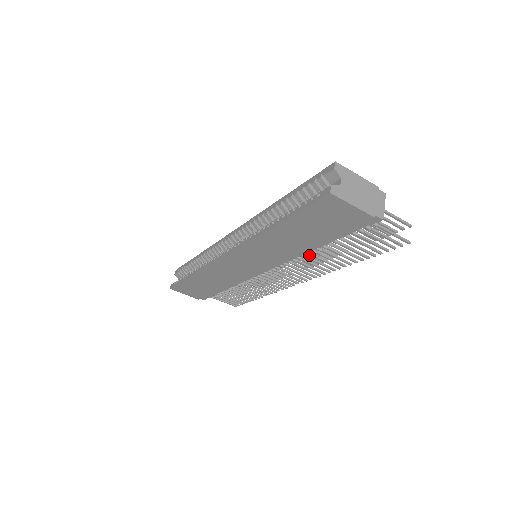
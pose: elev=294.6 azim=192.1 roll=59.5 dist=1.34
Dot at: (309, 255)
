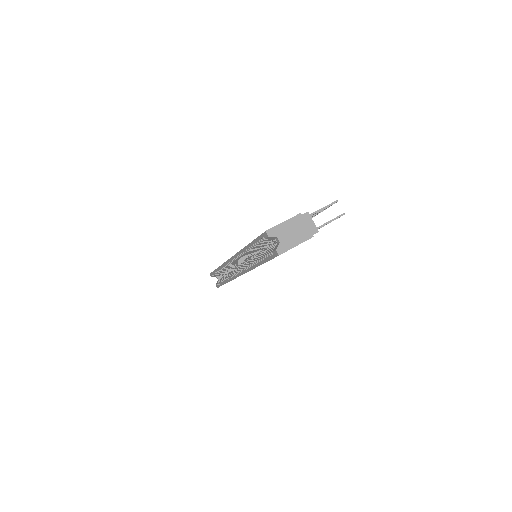
Dot at: occluded
